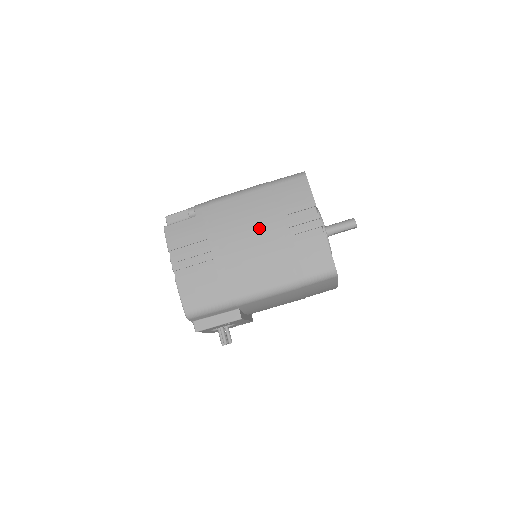
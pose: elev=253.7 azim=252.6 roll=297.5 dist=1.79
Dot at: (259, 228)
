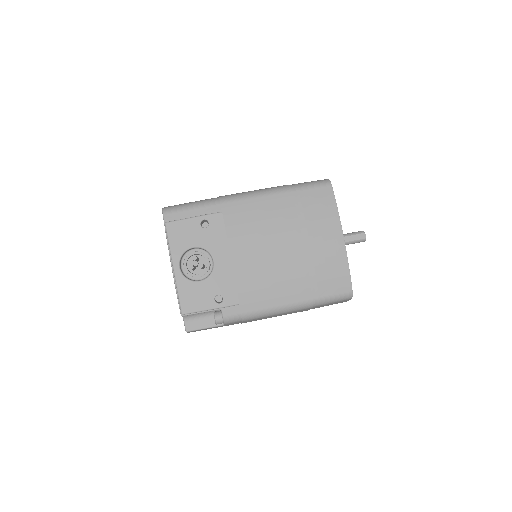
Dot at: occluded
